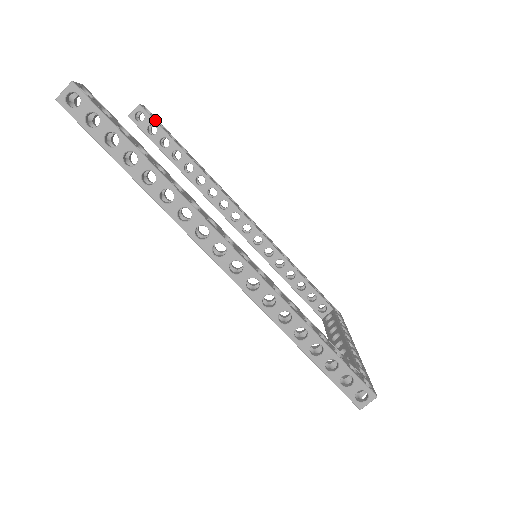
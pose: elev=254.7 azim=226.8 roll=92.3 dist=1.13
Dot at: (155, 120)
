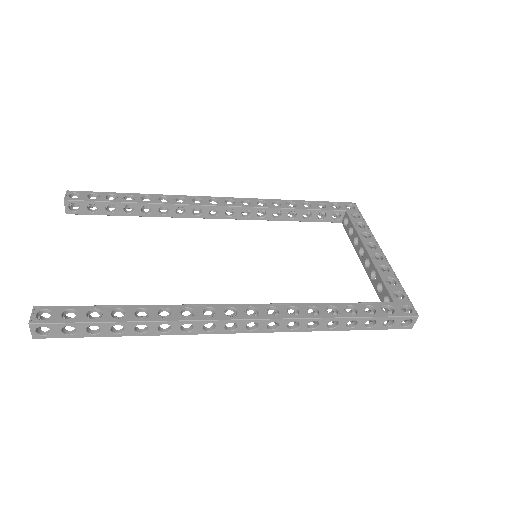
Dot at: (87, 199)
